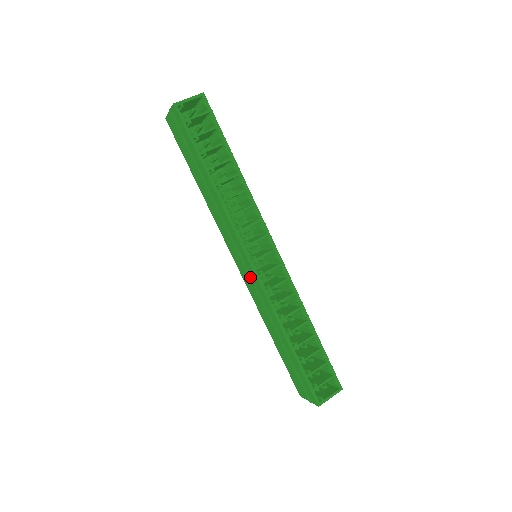
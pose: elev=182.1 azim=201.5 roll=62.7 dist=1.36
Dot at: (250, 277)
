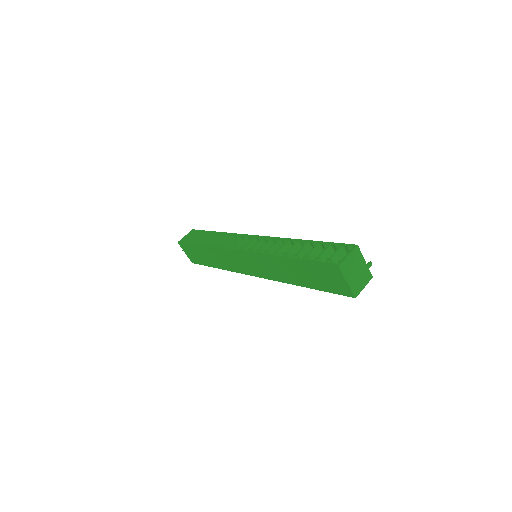
Dot at: (251, 262)
